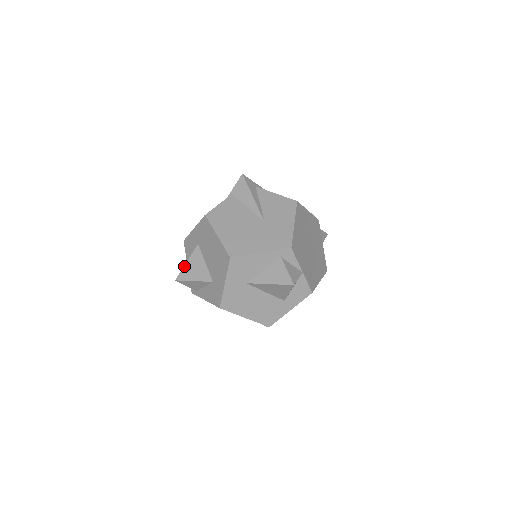
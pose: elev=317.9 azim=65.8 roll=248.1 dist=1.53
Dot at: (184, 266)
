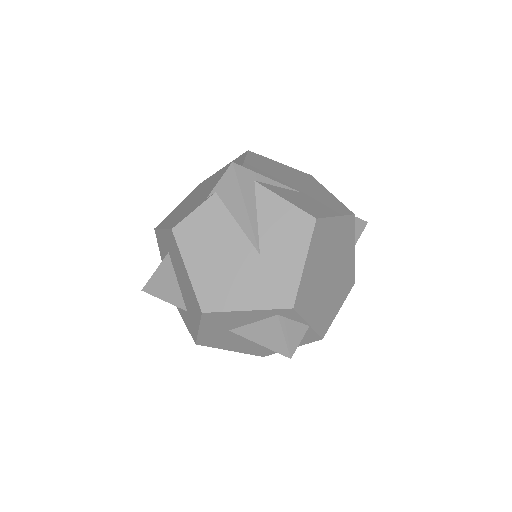
Dot at: (151, 276)
